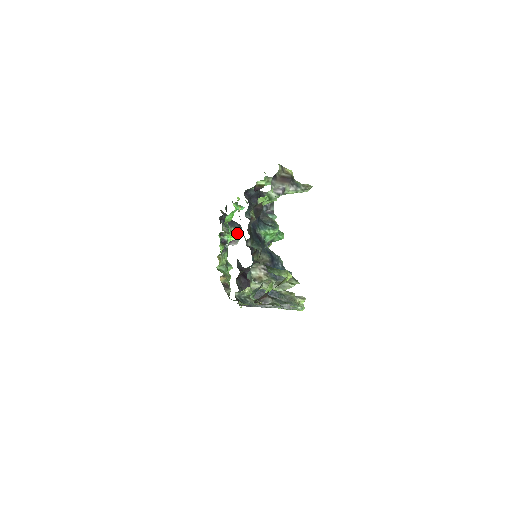
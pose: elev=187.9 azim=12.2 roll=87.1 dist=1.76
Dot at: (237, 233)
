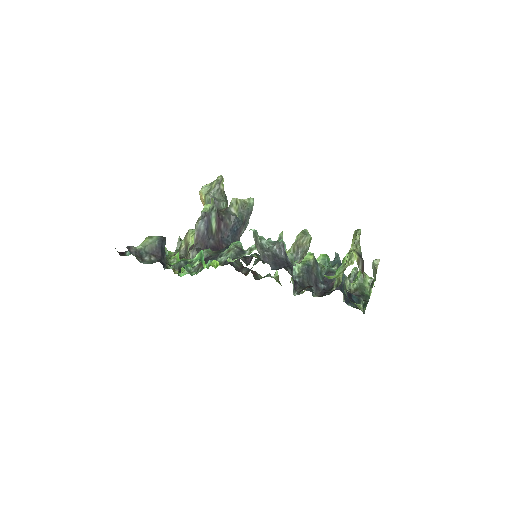
Dot at: occluded
